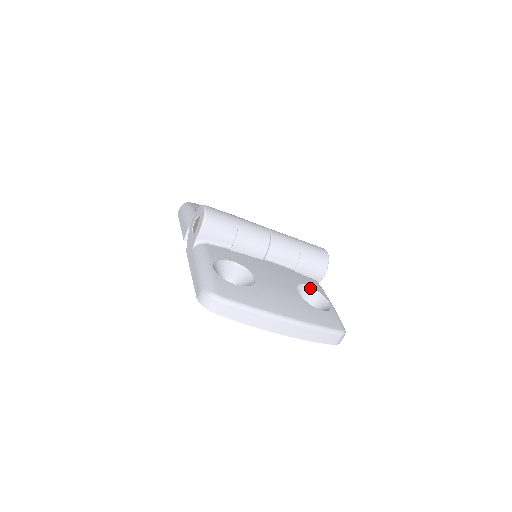
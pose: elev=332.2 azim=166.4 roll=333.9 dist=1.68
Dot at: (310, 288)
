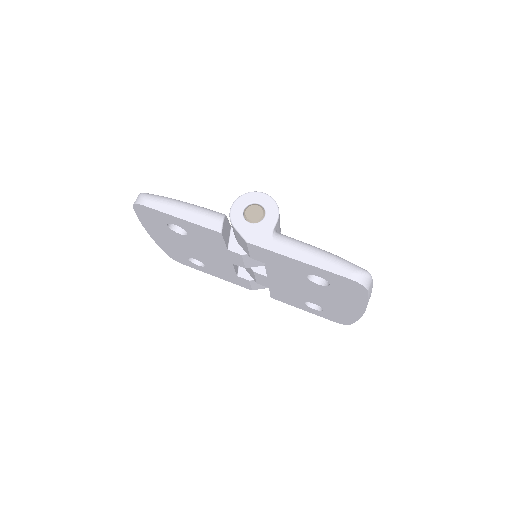
Dot at: occluded
